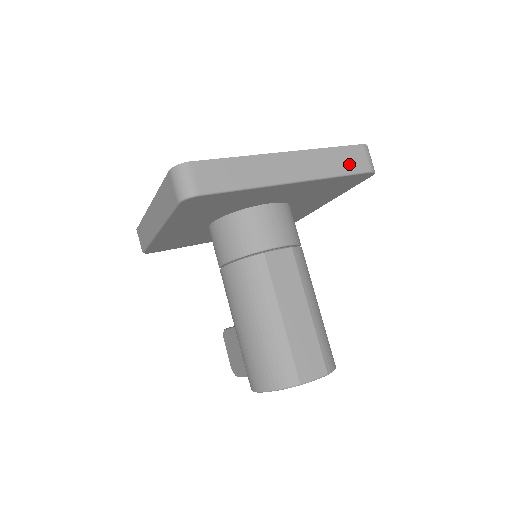
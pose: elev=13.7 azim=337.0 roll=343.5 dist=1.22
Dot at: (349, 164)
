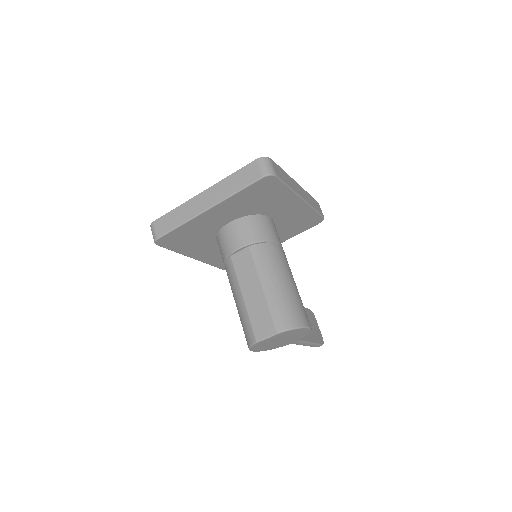
Dot at: (246, 179)
